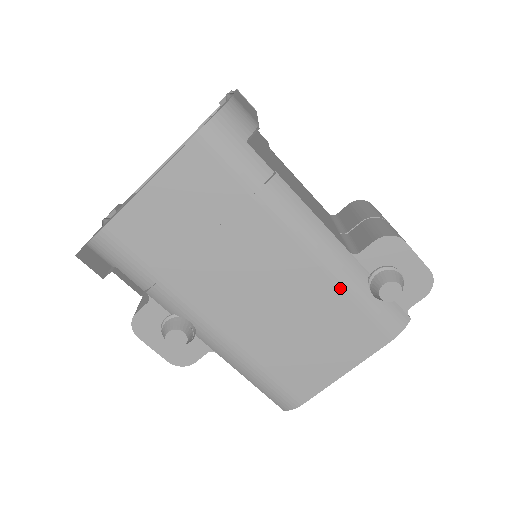
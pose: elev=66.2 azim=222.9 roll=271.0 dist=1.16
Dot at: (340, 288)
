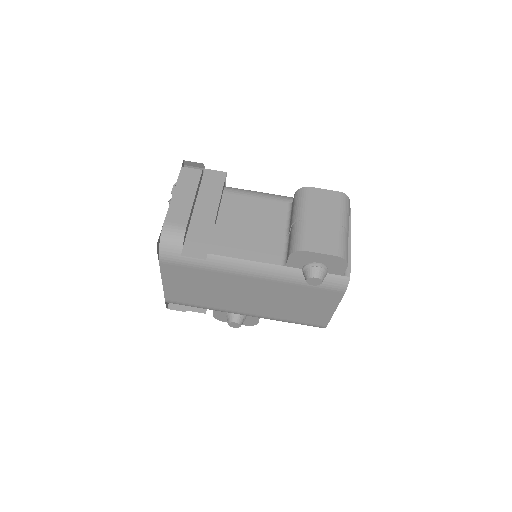
Dot at: (289, 284)
